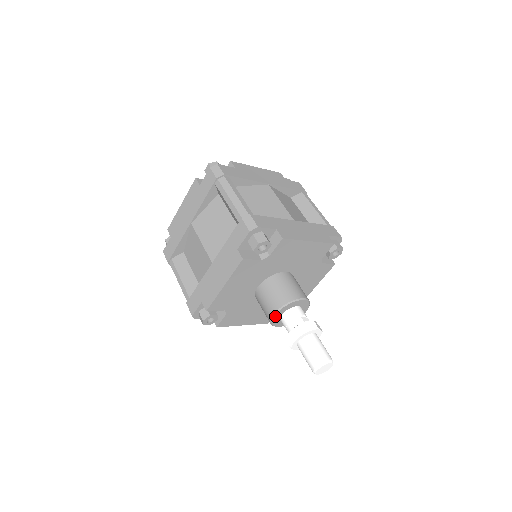
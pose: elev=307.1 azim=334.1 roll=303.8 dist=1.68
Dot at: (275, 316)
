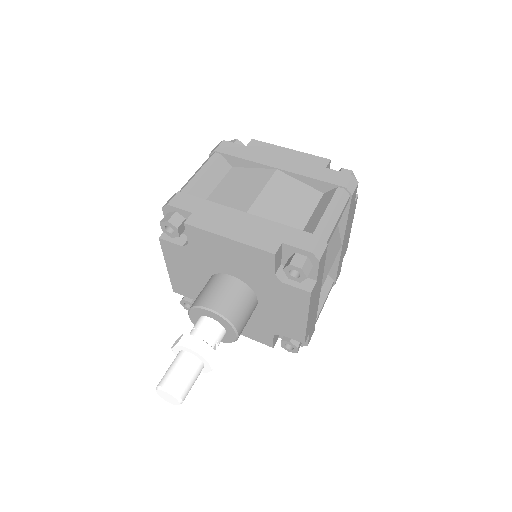
Dot at: (207, 310)
